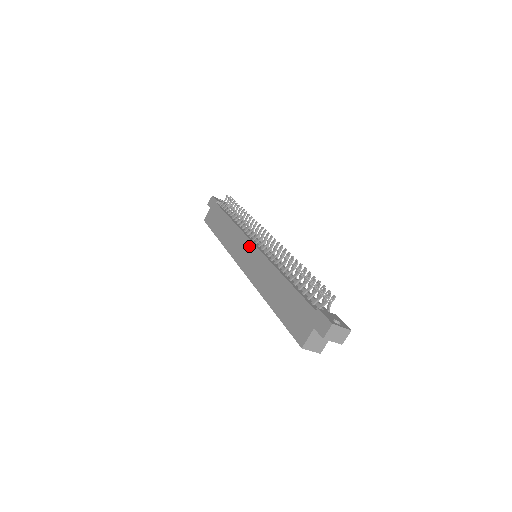
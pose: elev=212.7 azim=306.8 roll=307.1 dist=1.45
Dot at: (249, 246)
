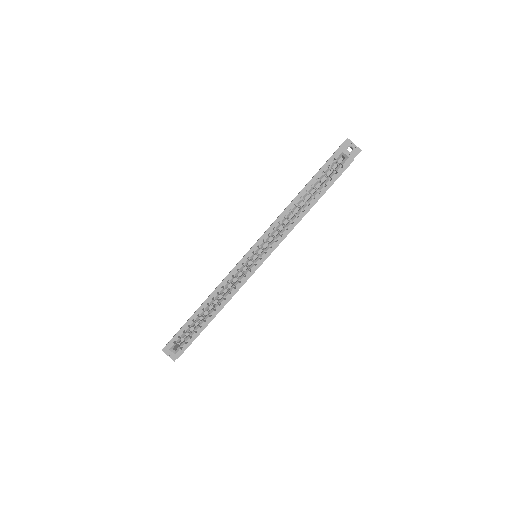
Dot at: occluded
